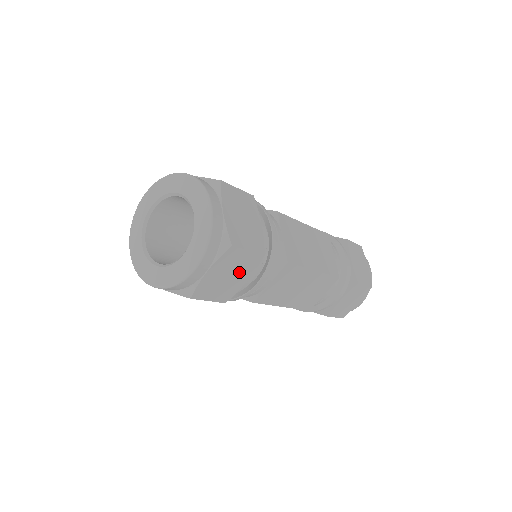
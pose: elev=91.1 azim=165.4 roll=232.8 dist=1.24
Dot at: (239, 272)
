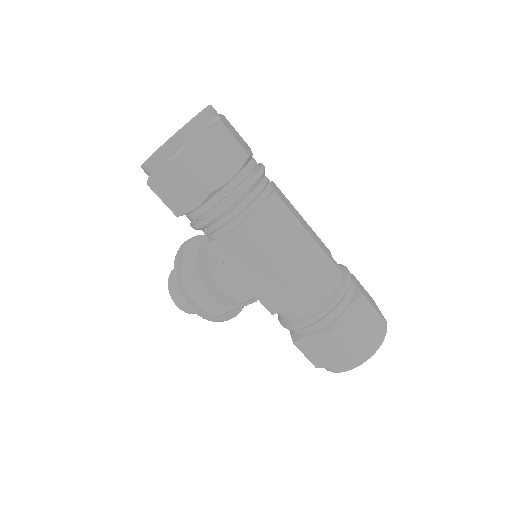
Dot at: (225, 159)
